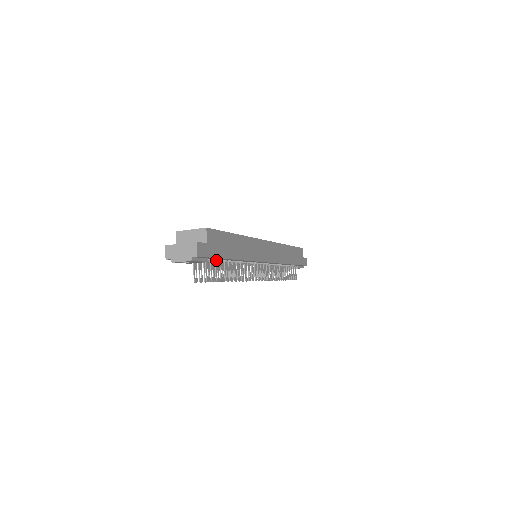
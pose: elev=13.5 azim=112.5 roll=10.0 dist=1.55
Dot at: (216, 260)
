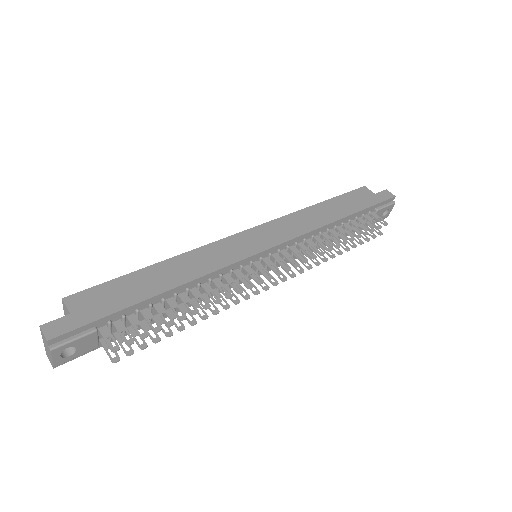
Dot at: (122, 317)
